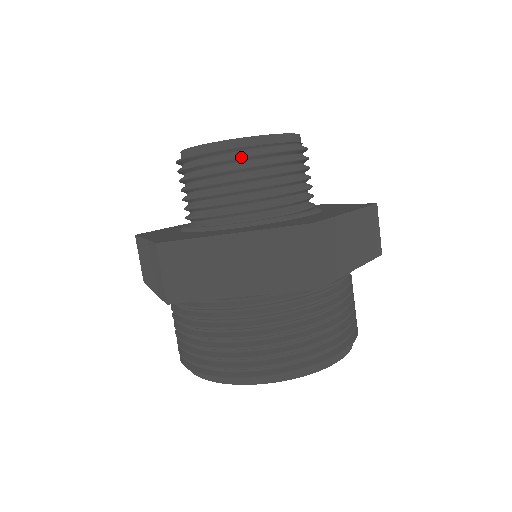
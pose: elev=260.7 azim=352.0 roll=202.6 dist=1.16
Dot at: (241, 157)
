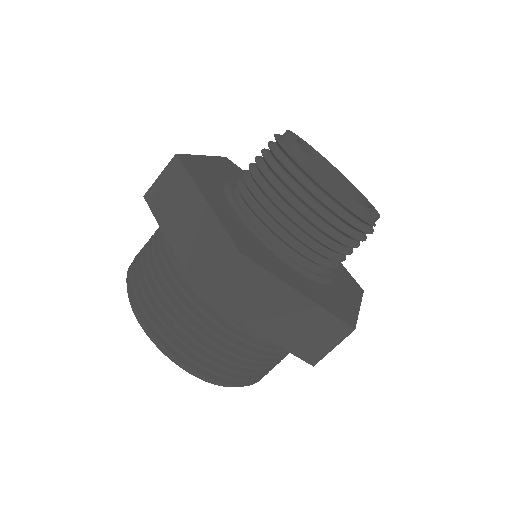
Dot at: (347, 221)
